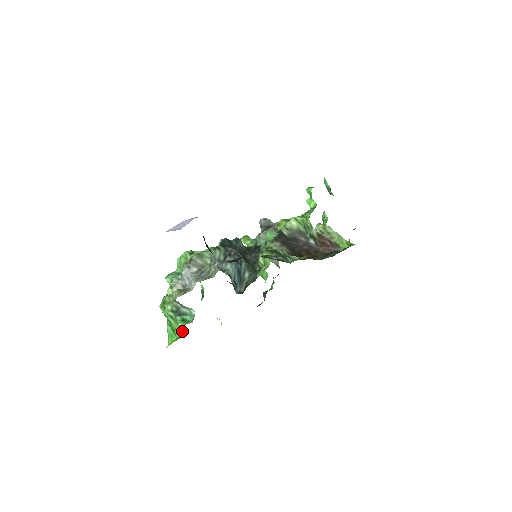
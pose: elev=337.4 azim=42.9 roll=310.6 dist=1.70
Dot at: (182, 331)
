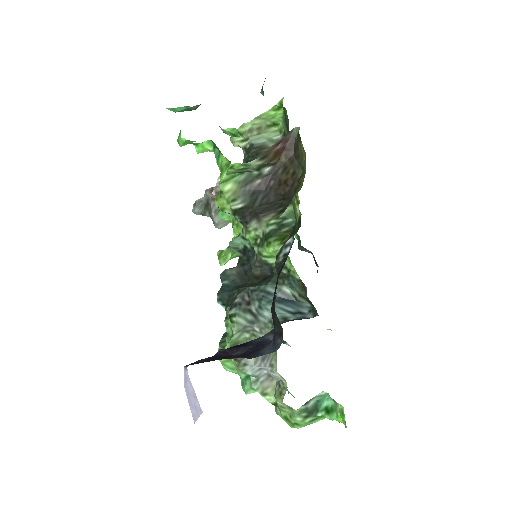
Dot at: occluded
